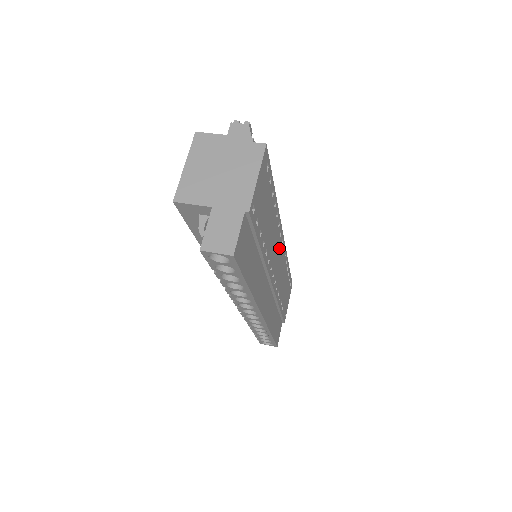
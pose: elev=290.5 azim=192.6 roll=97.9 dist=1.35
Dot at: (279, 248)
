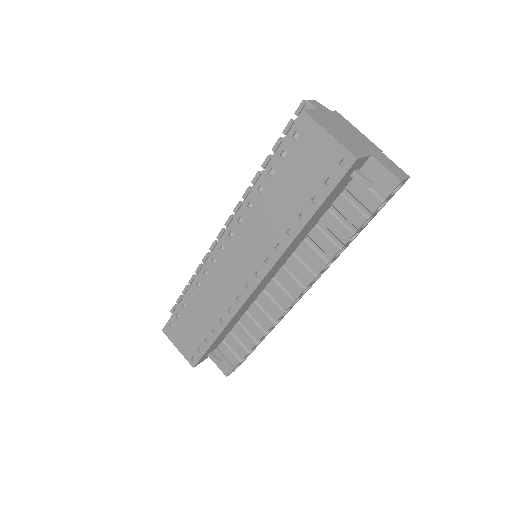
Dot at: occluded
